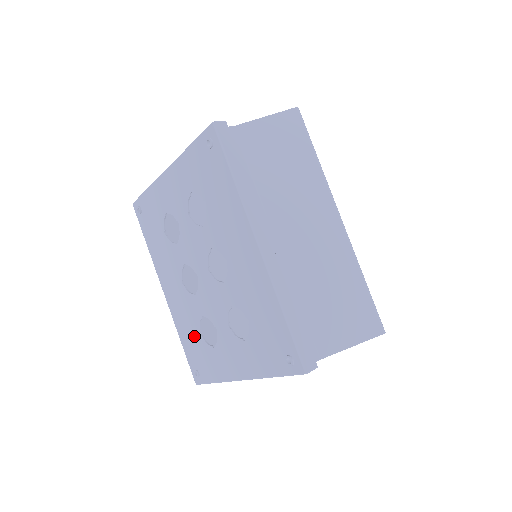
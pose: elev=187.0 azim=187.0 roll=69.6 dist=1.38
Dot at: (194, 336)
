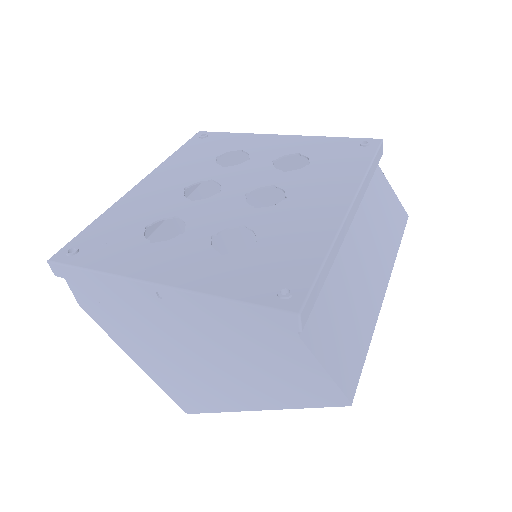
Dot at: (131, 224)
